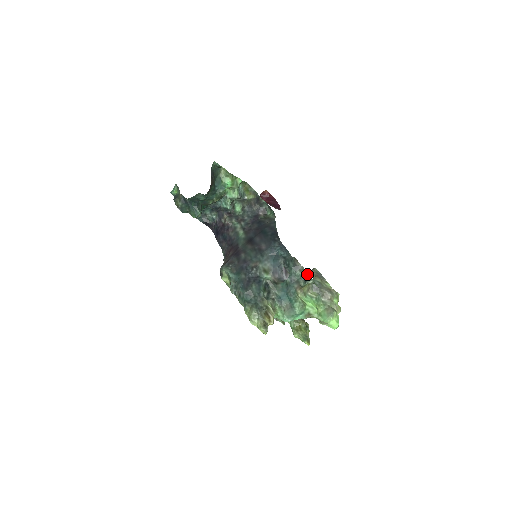
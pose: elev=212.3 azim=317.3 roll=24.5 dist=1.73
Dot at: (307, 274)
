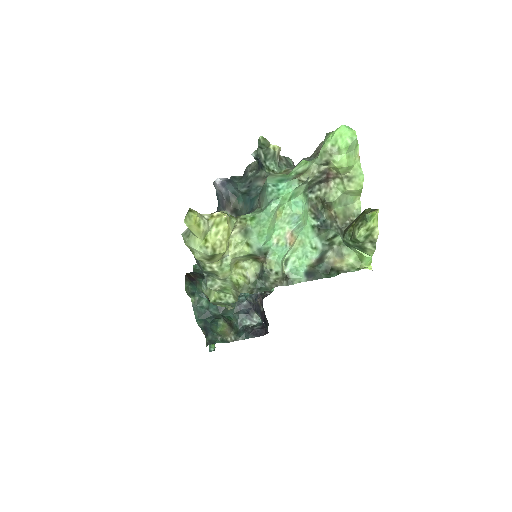
Dot at: (258, 161)
